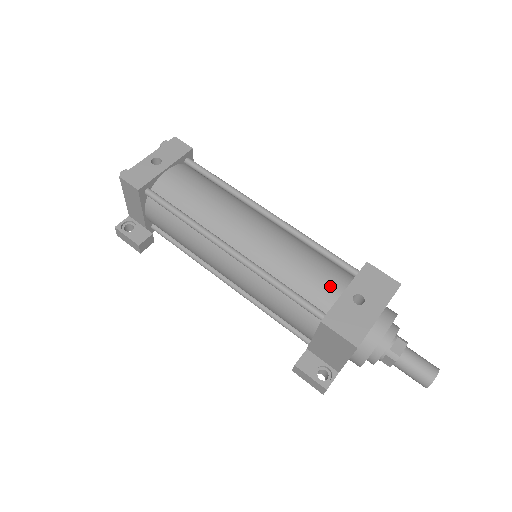
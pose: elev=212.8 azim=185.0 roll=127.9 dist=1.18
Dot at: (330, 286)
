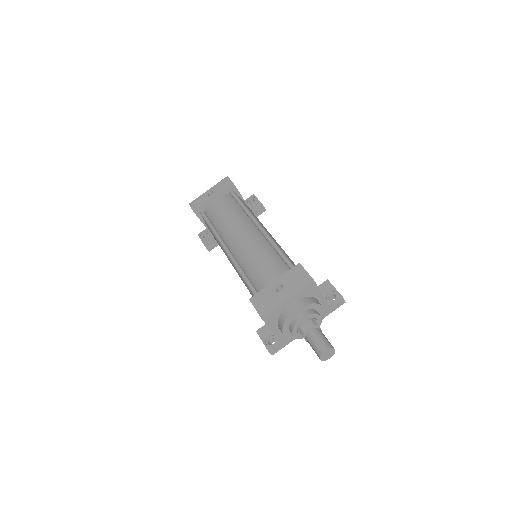
Dot at: (268, 278)
